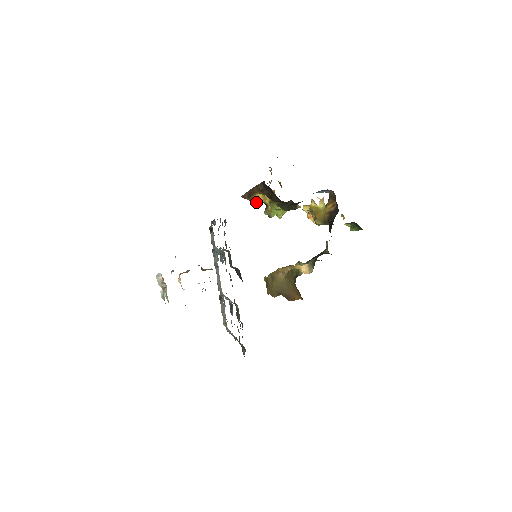
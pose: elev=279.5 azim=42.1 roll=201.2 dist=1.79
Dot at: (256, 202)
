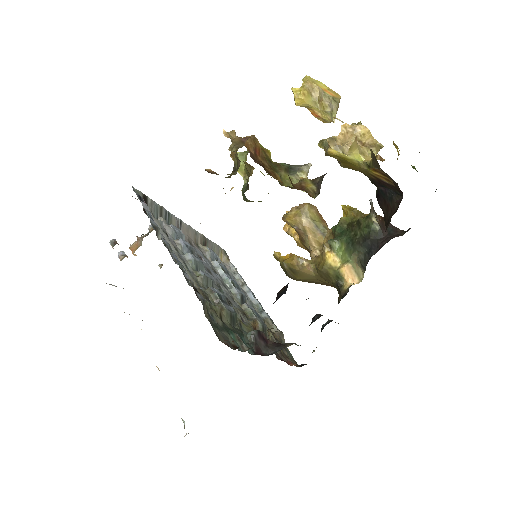
Dot at: occluded
